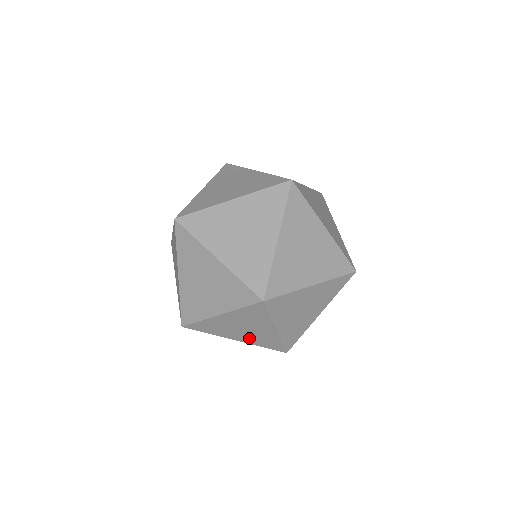
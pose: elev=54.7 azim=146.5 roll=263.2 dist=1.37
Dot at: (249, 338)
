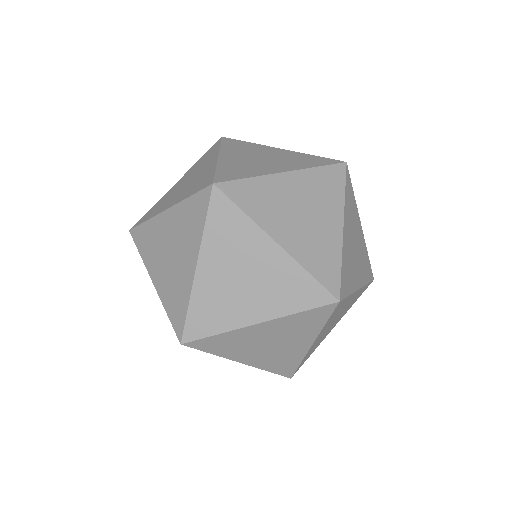
Dot at: (263, 359)
